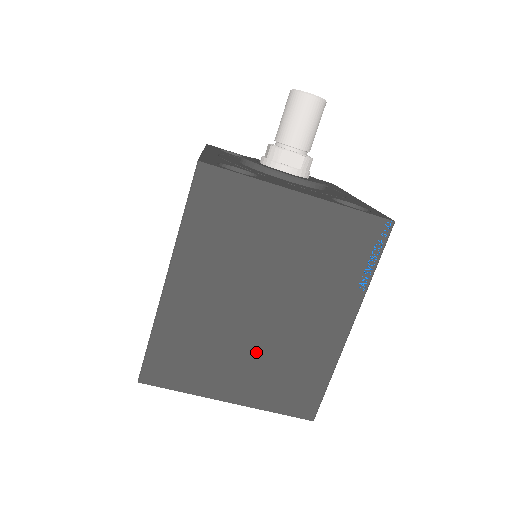
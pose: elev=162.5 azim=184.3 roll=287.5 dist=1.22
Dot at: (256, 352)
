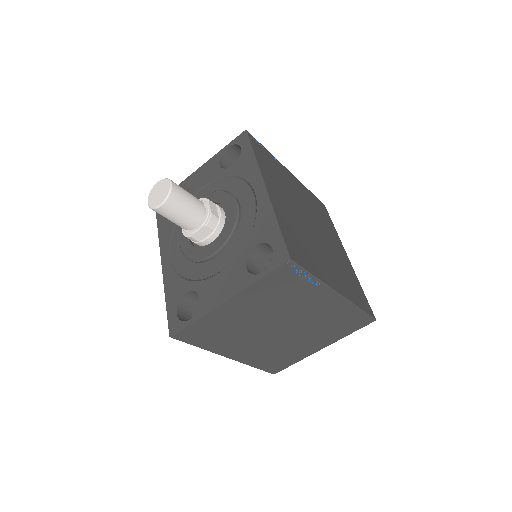
Dot at: (306, 335)
